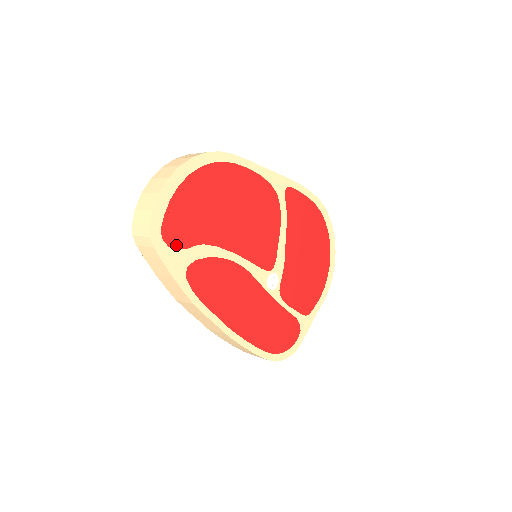
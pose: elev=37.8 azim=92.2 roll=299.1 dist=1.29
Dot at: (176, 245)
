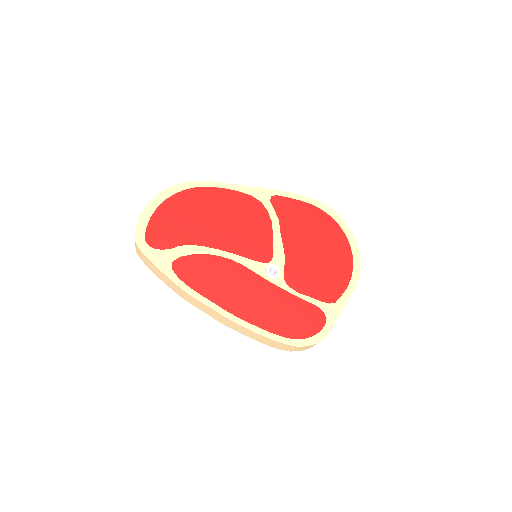
Dot at: (160, 247)
